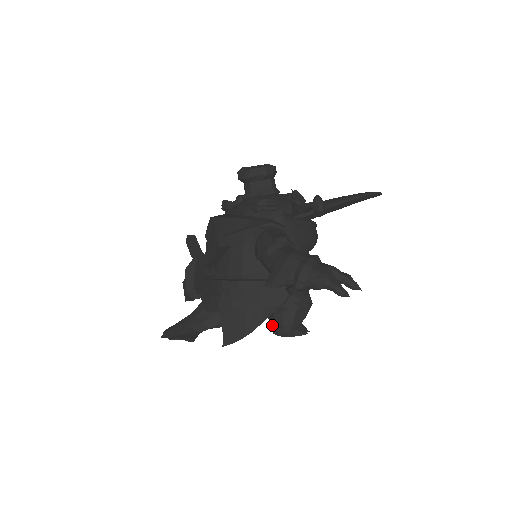
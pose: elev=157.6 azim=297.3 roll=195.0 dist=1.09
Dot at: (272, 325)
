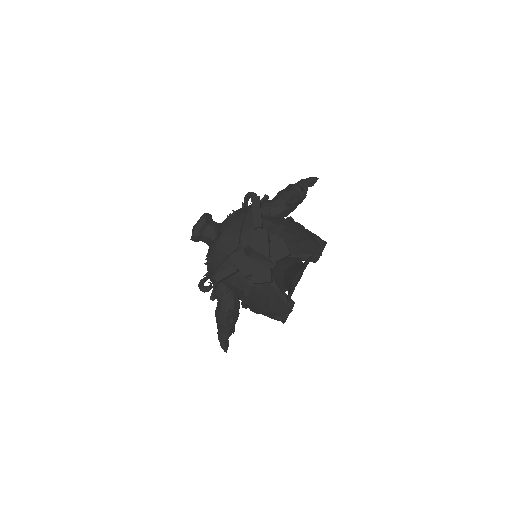
Dot at: occluded
